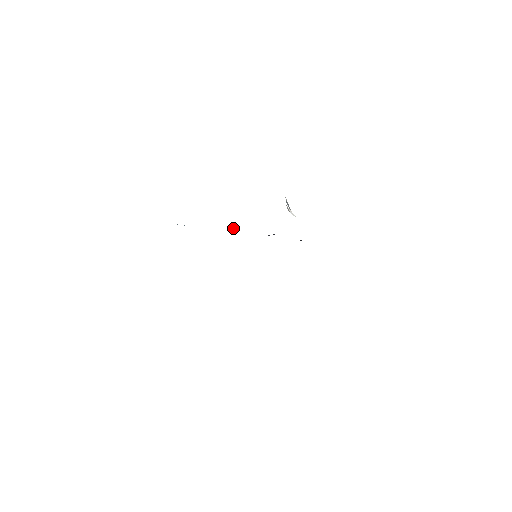
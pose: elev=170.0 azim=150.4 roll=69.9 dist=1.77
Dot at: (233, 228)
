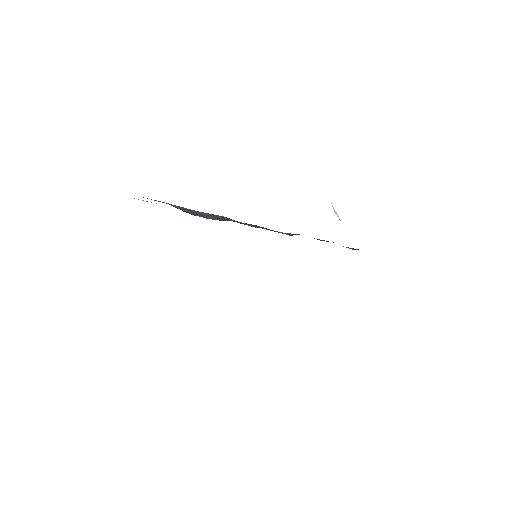
Dot at: (212, 218)
